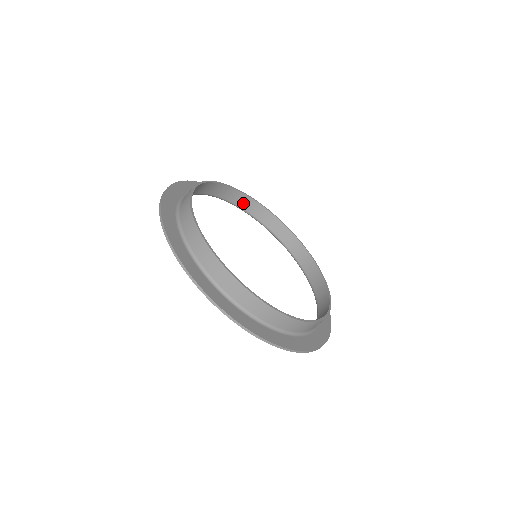
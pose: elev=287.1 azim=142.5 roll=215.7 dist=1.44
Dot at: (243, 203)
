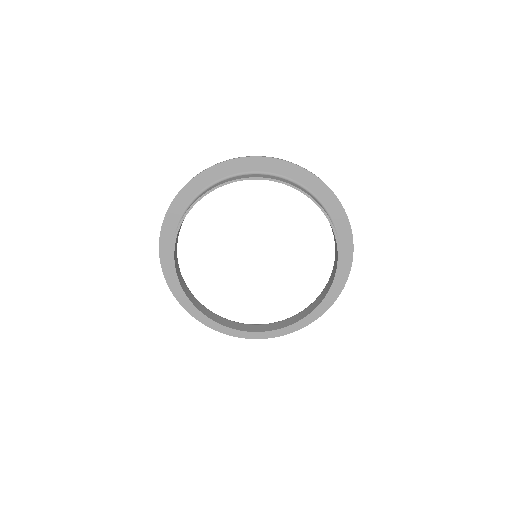
Dot at: occluded
